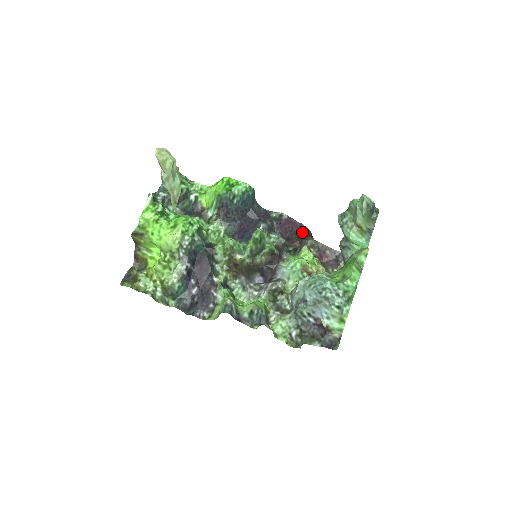
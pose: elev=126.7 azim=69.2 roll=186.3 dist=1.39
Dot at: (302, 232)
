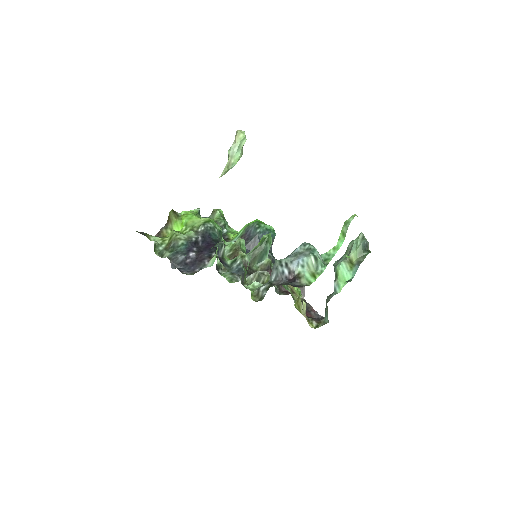
Dot at: occluded
